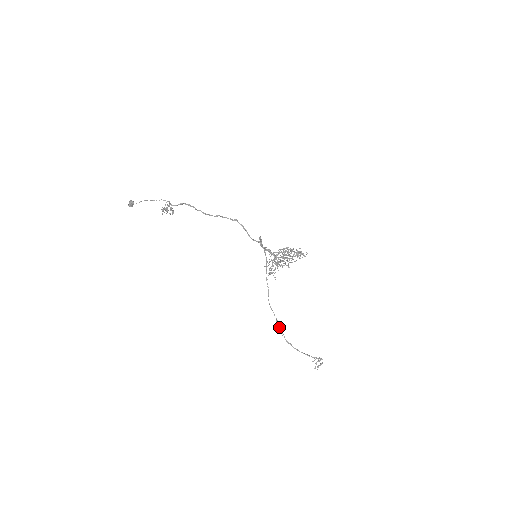
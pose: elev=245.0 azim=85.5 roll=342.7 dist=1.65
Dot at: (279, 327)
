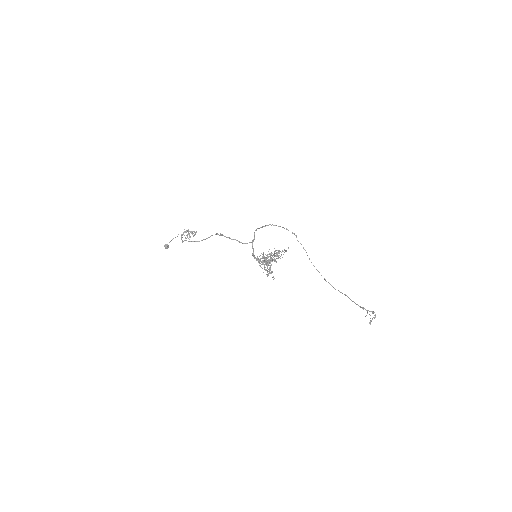
Dot at: occluded
